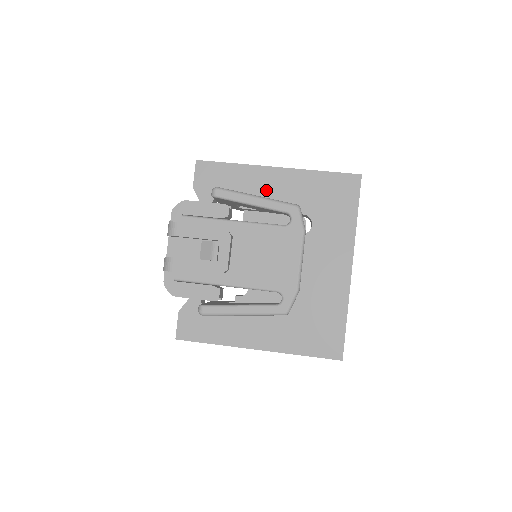
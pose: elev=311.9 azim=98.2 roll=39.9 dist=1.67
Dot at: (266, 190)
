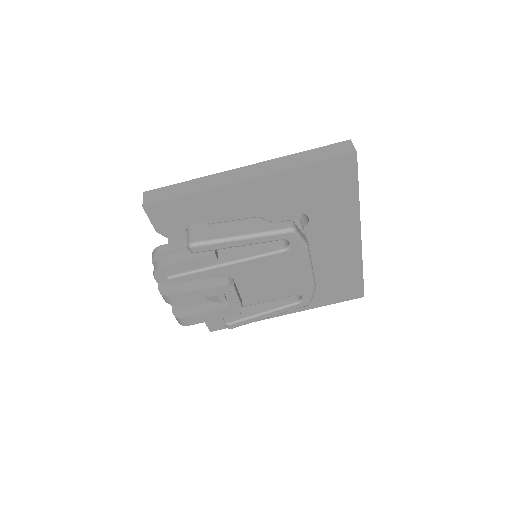
Dot at: (244, 206)
